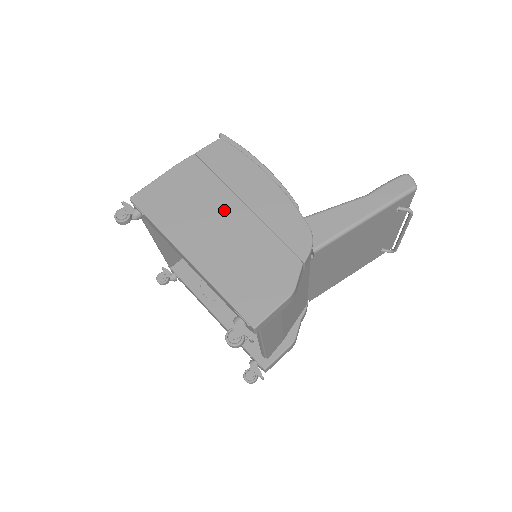
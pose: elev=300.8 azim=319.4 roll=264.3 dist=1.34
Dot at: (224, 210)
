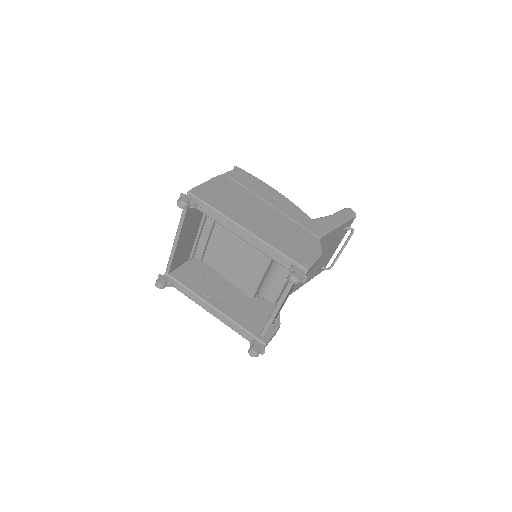
Dot at: (259, 207)
